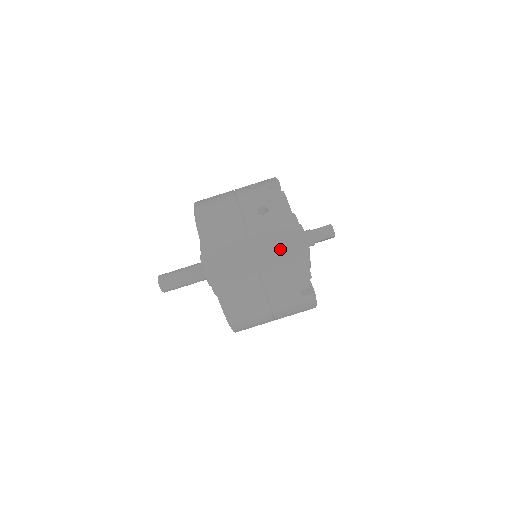
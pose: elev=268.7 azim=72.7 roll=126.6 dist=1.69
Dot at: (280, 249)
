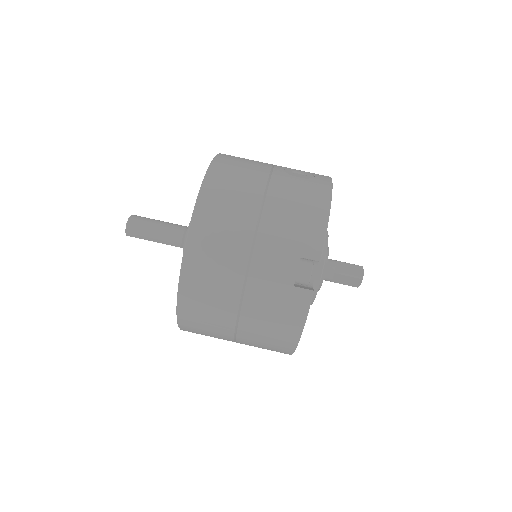
Dot at: (300, 205)
